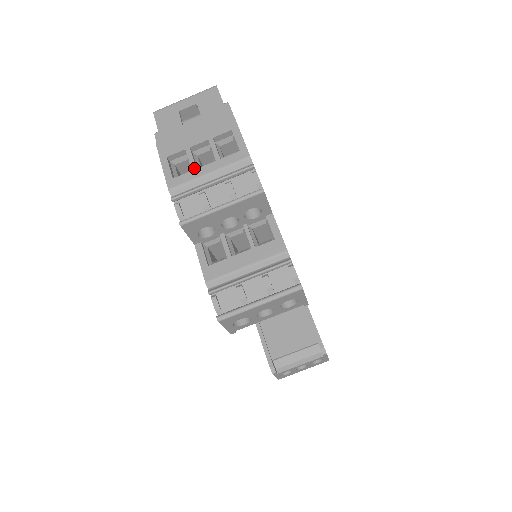
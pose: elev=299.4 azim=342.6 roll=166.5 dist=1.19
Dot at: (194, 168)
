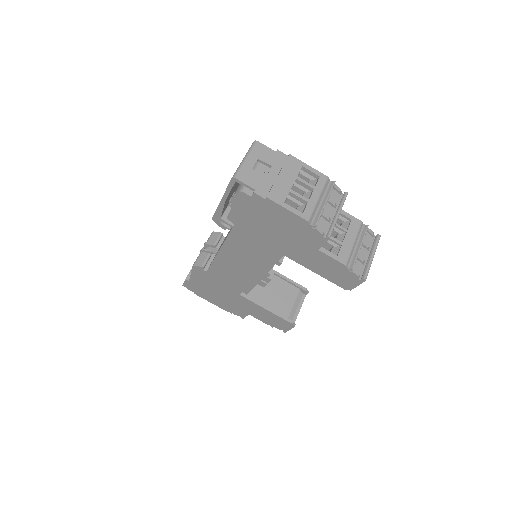
Dot at: (308, 200)
